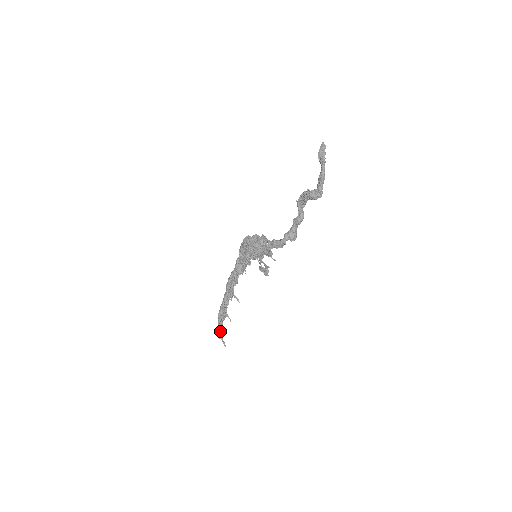
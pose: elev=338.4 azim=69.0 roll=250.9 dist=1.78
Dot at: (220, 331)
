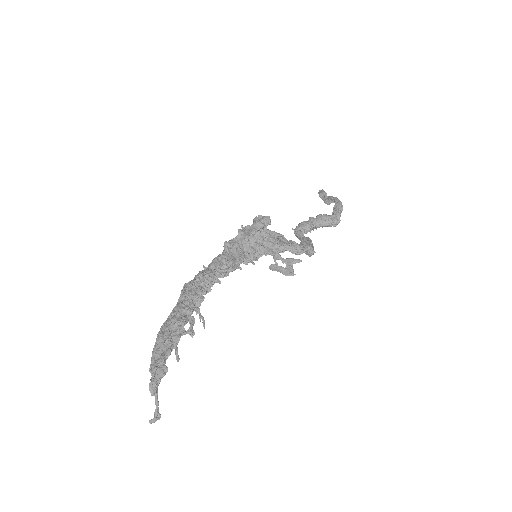
Dot at: occluded
